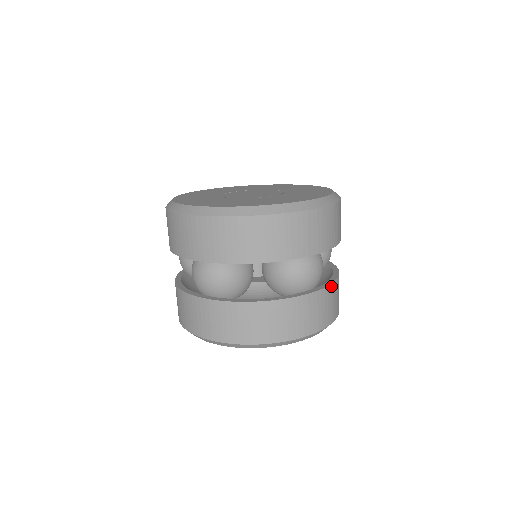
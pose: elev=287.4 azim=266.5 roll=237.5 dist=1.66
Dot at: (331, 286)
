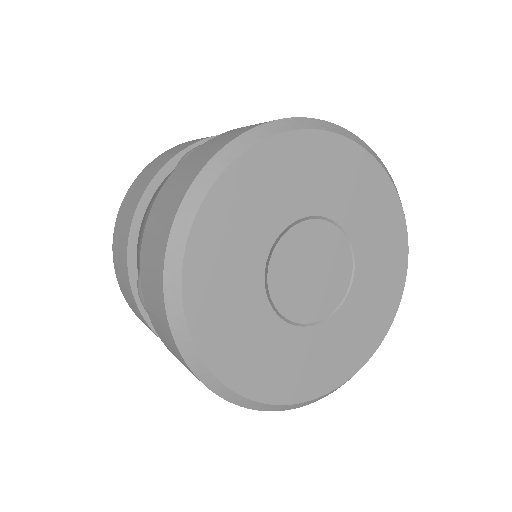
Dot at: occluded
